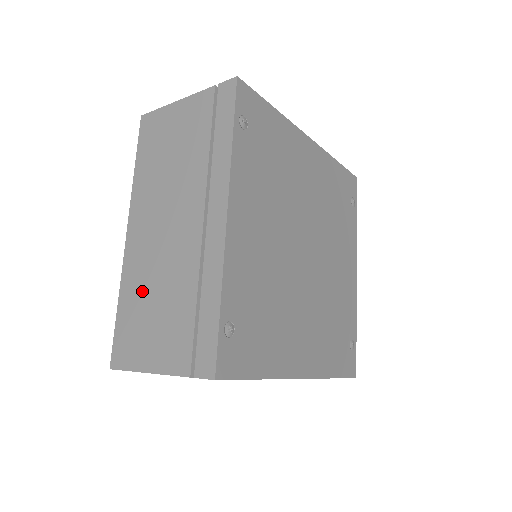
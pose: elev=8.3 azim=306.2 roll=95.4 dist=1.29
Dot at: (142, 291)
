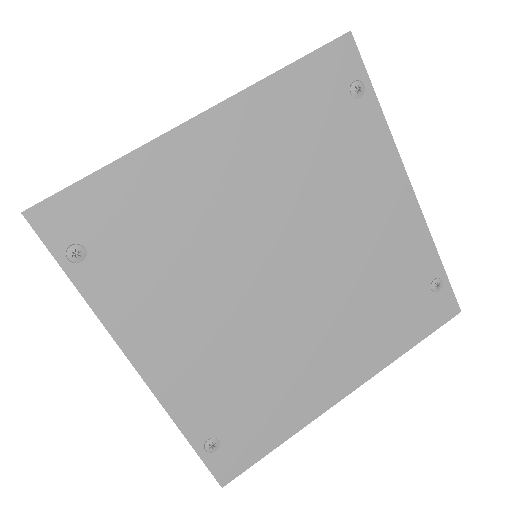
Dot at: occluded
